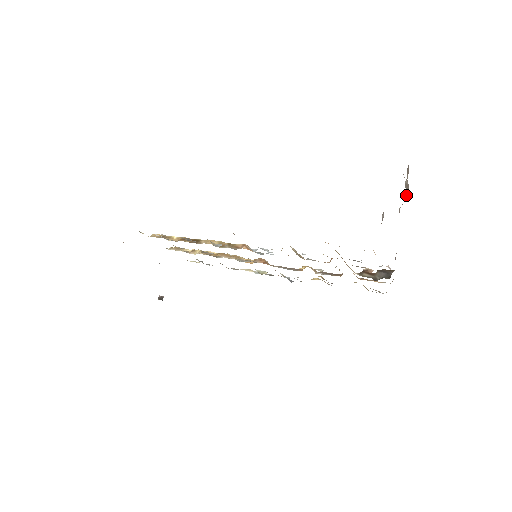
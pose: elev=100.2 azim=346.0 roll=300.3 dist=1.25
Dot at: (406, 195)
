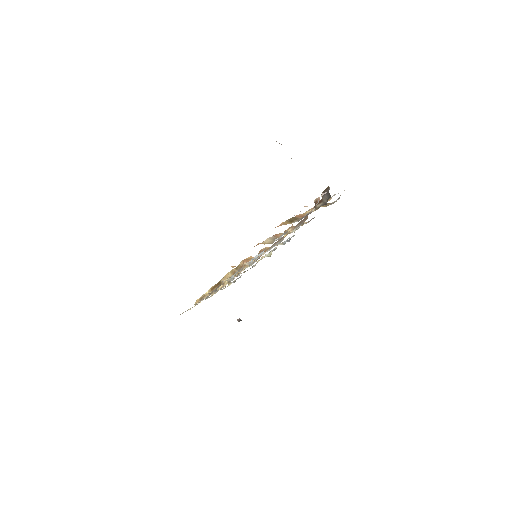
Dot at: occluded
